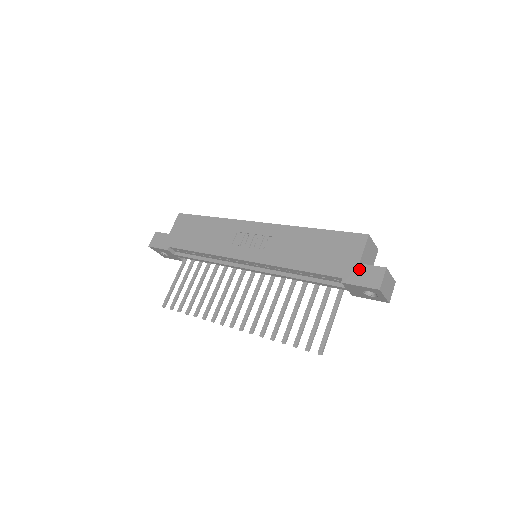
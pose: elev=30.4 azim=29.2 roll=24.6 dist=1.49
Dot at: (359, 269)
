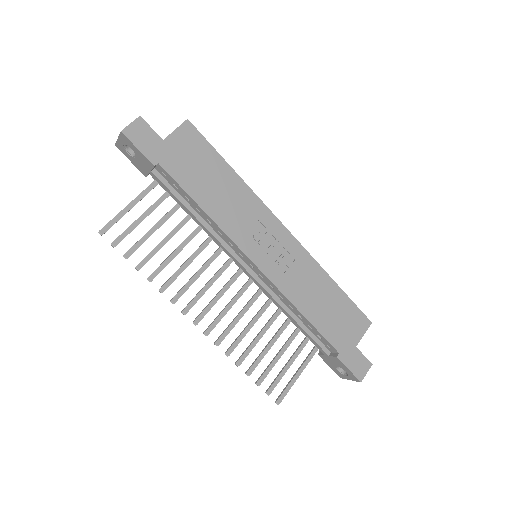
Dot at: (354, 353)
